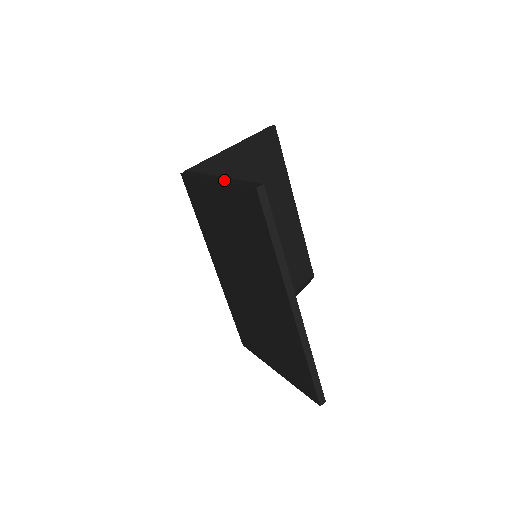
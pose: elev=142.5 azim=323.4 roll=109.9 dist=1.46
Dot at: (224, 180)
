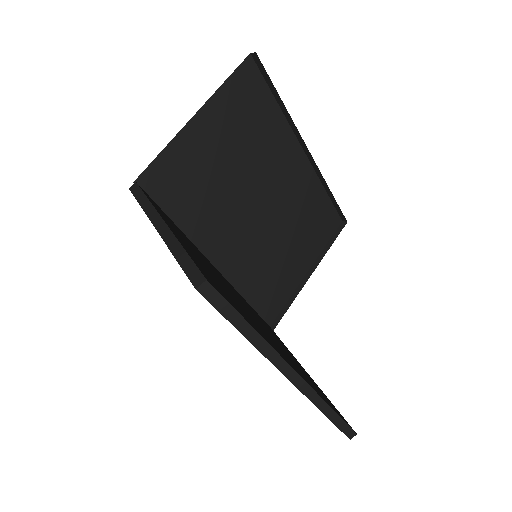
Dot at: (166, 239)
